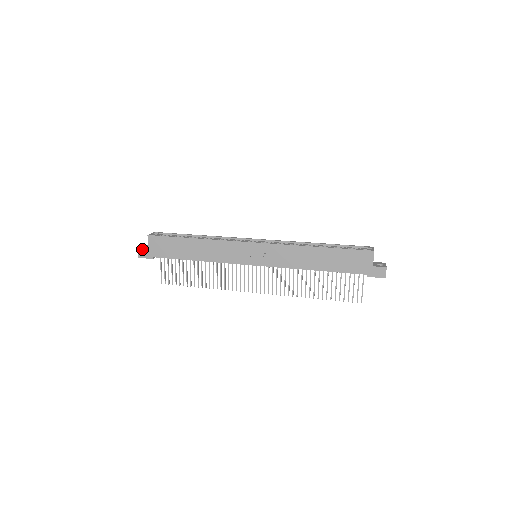
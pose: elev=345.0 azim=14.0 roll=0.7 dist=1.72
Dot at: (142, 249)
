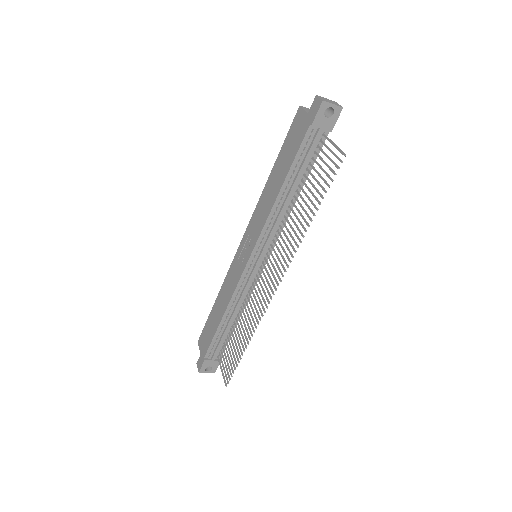
Dot at: (198, 360)
